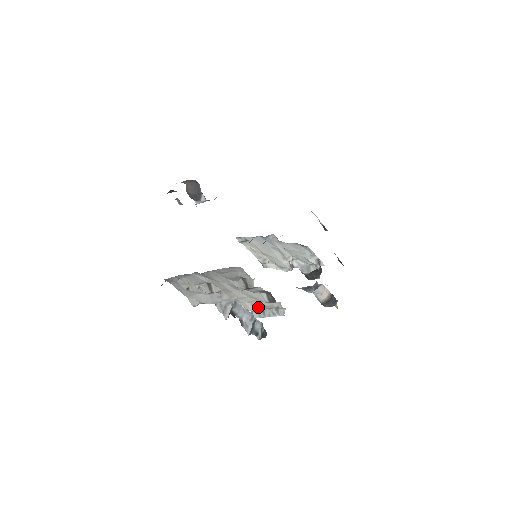
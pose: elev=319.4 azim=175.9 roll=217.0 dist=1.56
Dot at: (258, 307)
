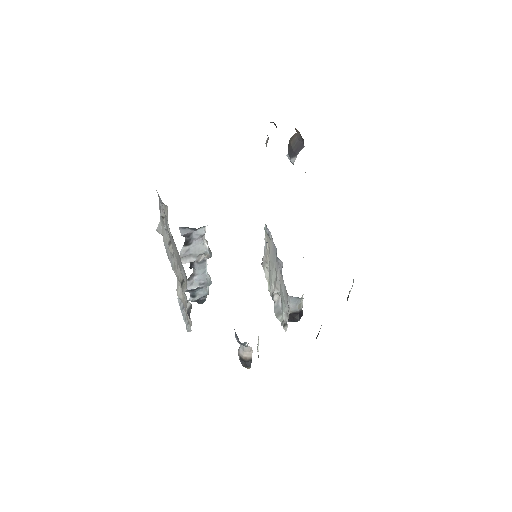
Dot at: (183, 300)
